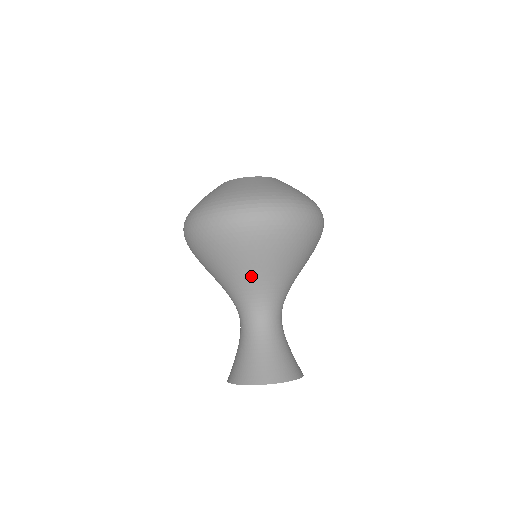
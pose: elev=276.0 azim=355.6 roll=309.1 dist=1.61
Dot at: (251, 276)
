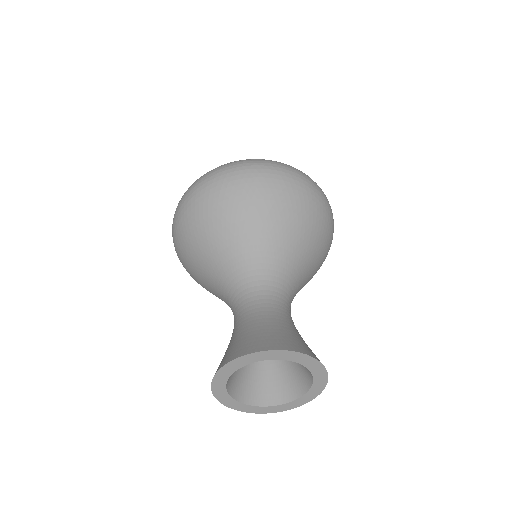
Dot at: (224, 247)
